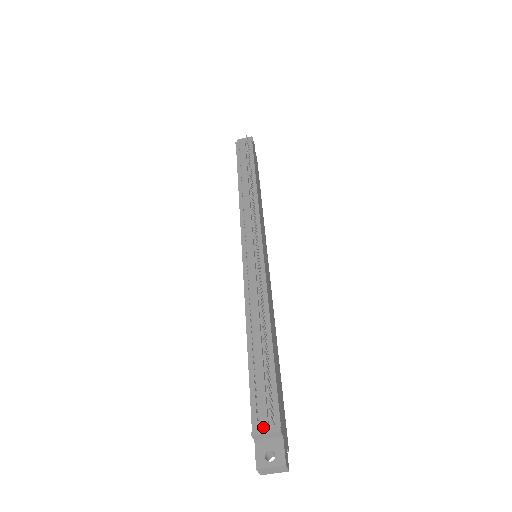
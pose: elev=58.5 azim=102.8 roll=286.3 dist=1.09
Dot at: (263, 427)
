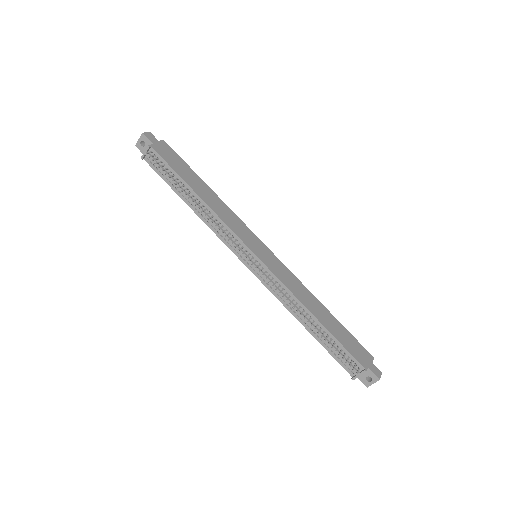
Dot at: (355, 374)
